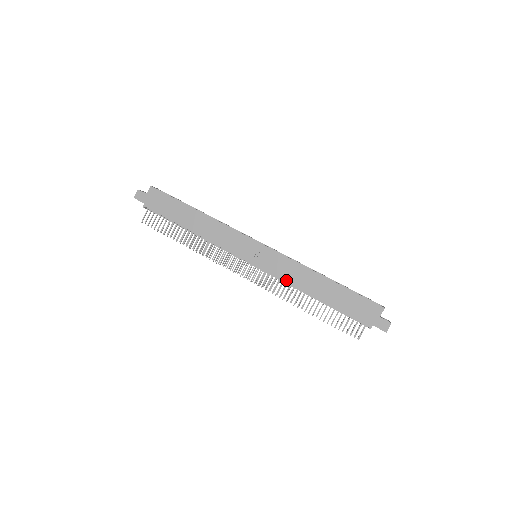
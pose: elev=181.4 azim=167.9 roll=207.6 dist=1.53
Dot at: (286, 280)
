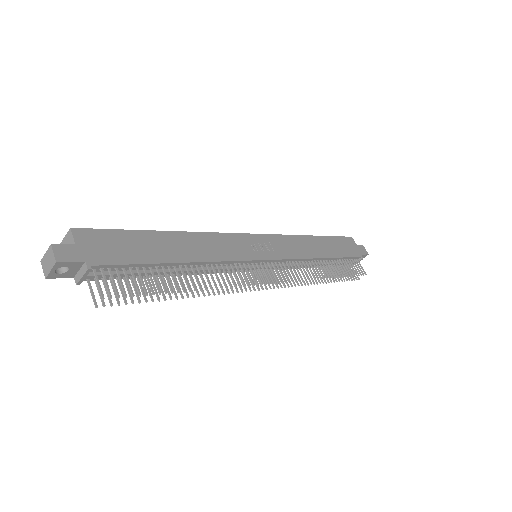
Dot at: (300, 257)
